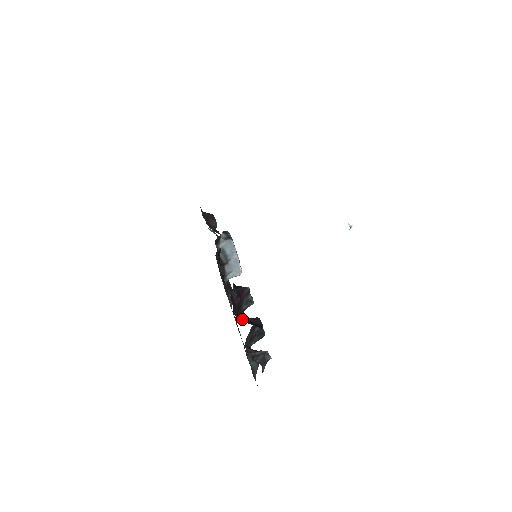
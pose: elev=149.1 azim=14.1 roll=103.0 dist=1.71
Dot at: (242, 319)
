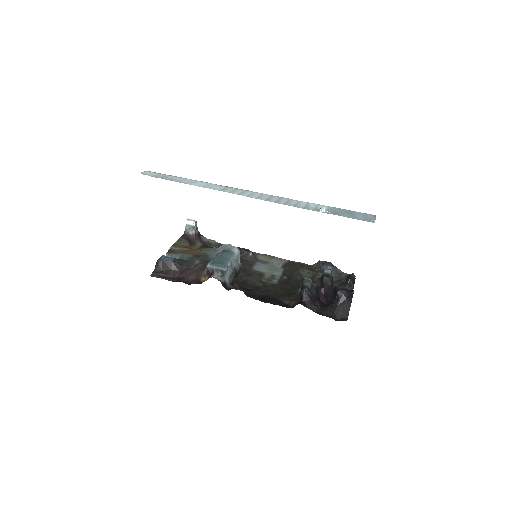
Dot at: (343, 313)
